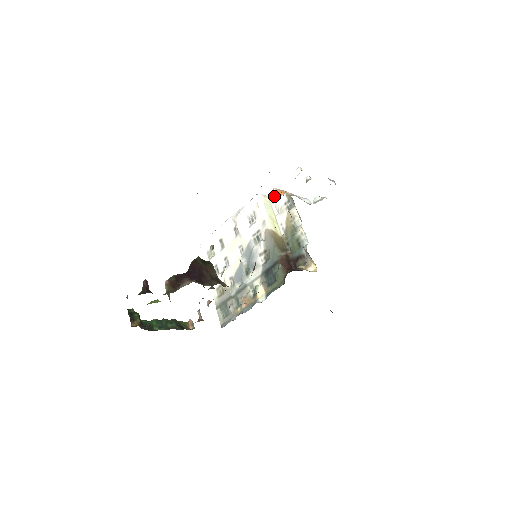
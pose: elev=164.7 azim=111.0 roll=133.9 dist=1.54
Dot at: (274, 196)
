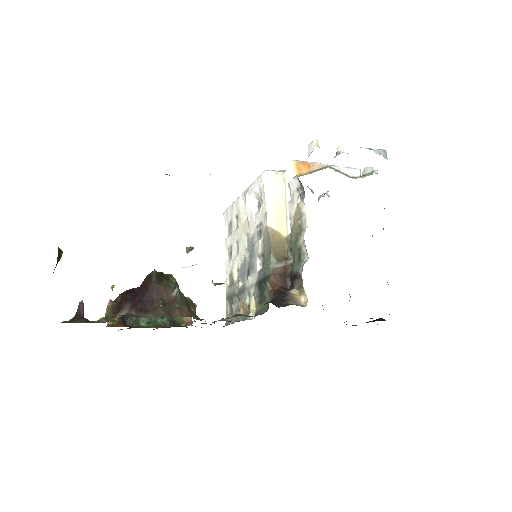
Dot at: (289, 174)
